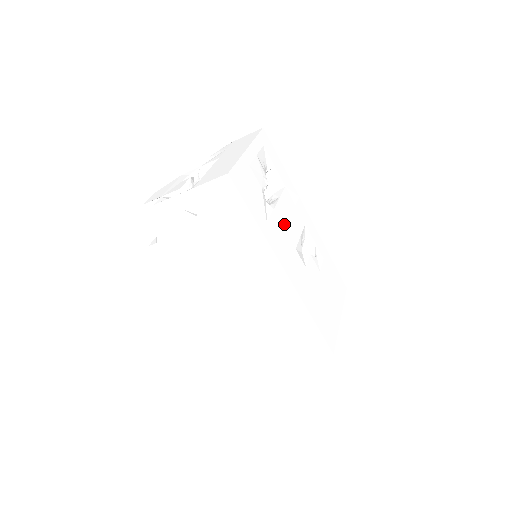
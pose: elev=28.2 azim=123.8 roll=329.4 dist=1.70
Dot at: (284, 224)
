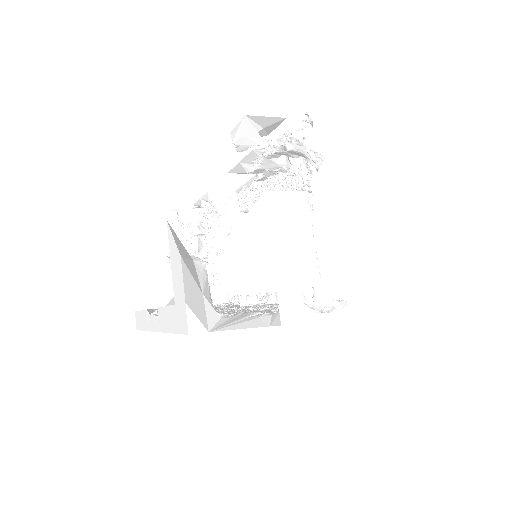
Dot at: occluded
